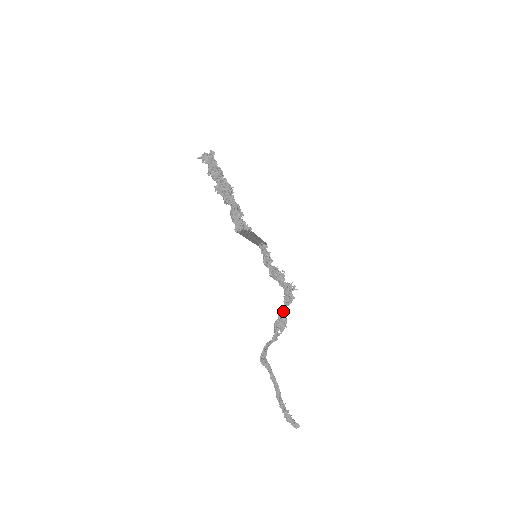
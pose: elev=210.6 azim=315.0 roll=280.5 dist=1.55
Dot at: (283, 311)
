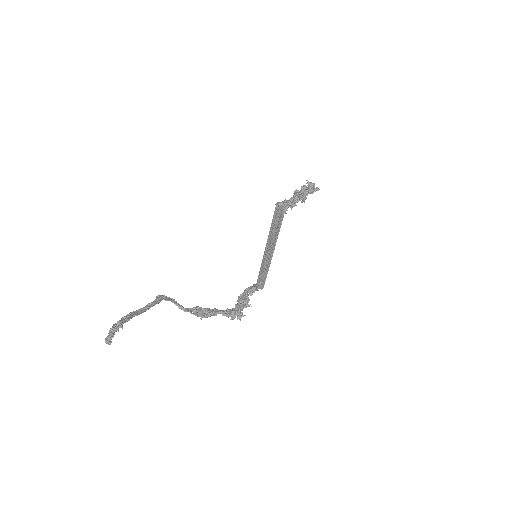
Dot at: (215, 311)
